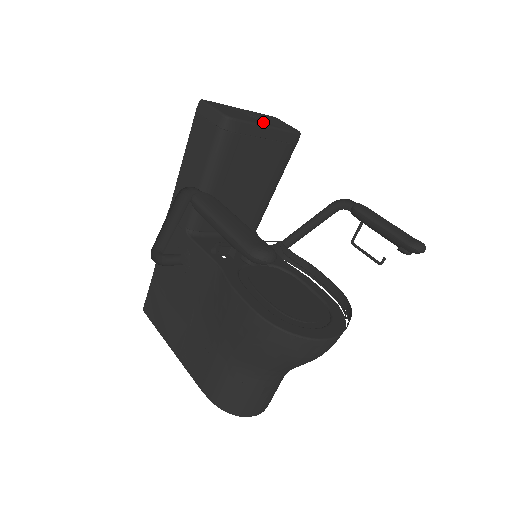
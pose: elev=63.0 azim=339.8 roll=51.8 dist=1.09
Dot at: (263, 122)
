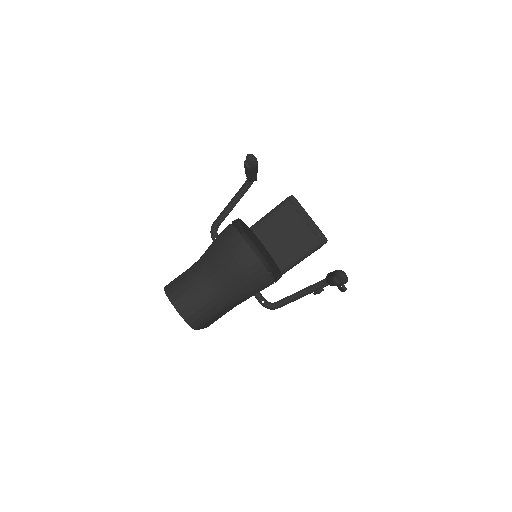
Dot at: occluded
